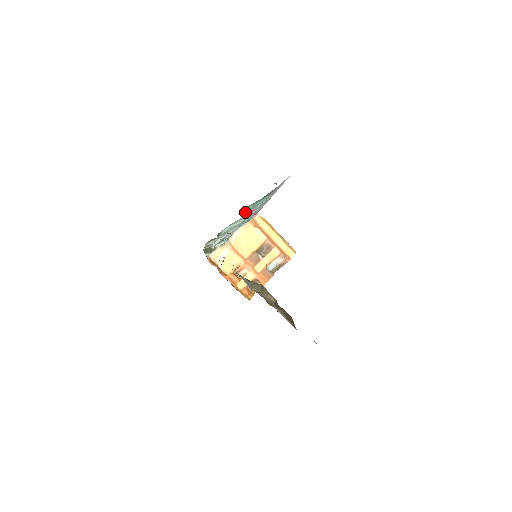
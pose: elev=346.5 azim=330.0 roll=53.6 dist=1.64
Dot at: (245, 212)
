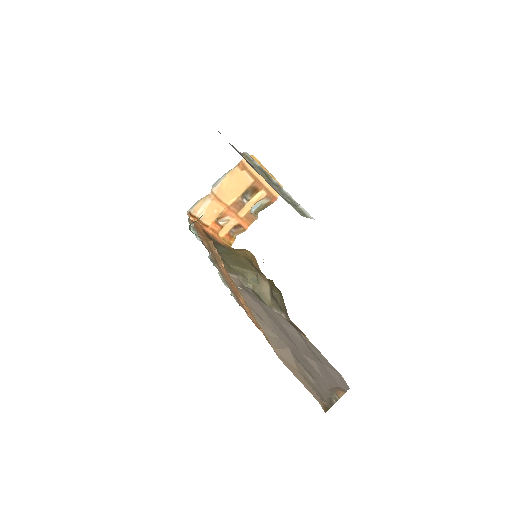
Dot at: occluded
